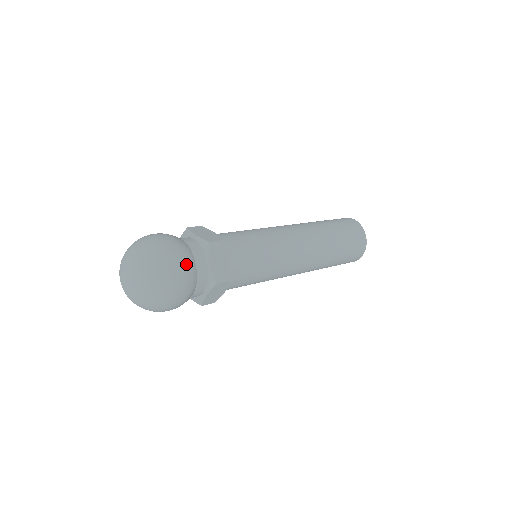
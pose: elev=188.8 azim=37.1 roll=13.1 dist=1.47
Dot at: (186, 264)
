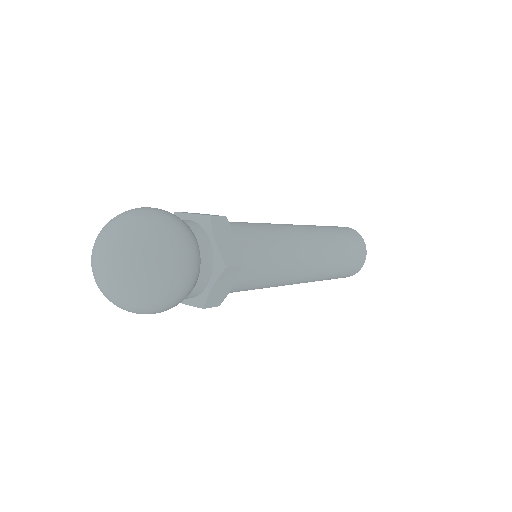
Dot at: (187, 236)
